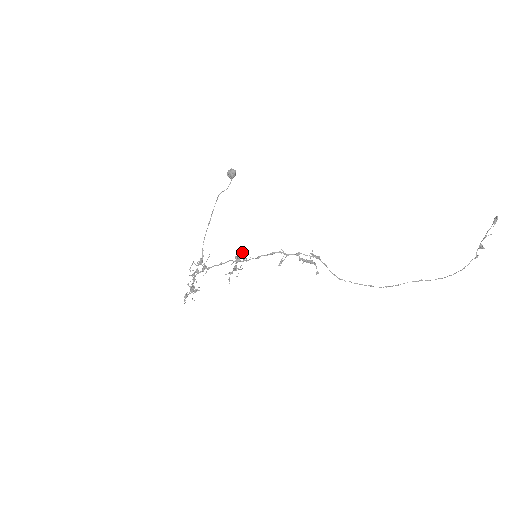
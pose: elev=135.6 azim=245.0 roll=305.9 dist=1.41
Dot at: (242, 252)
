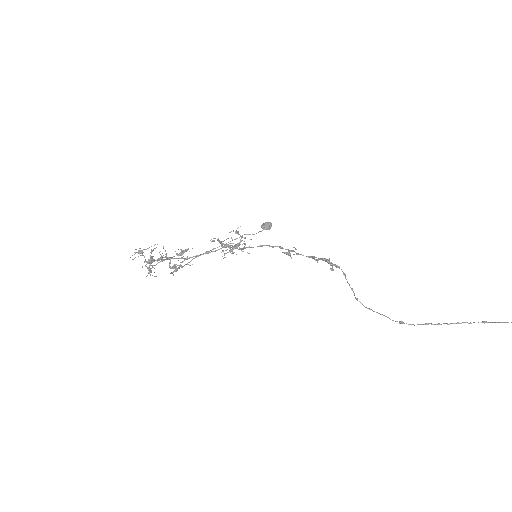
Dot at: (245, 237)
